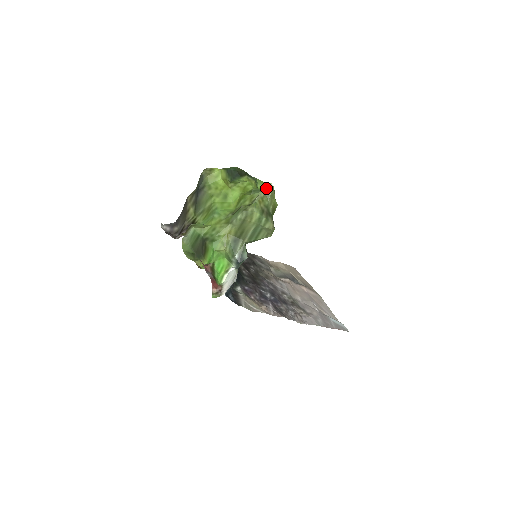
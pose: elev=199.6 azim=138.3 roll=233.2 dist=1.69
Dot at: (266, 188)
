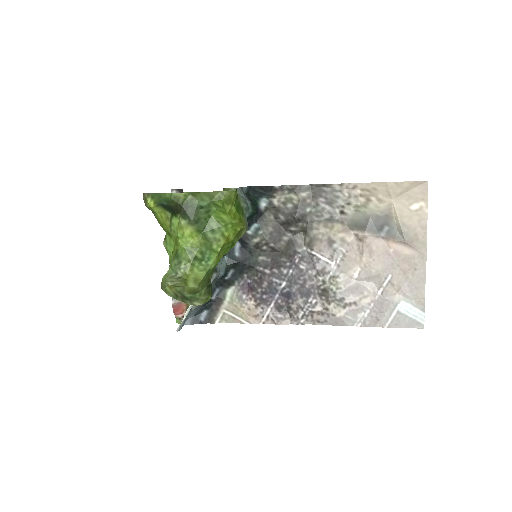
Dot at: (167, 280)
